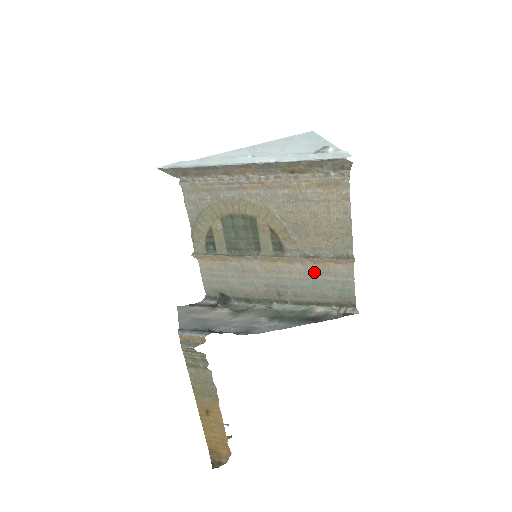
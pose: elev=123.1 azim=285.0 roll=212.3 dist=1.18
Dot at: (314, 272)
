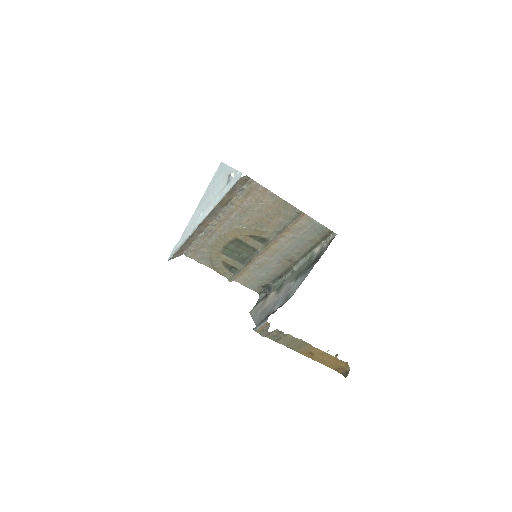
Dot at: (293, 235)
